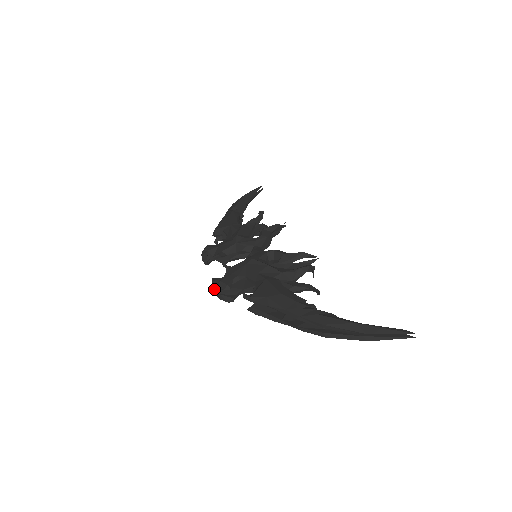
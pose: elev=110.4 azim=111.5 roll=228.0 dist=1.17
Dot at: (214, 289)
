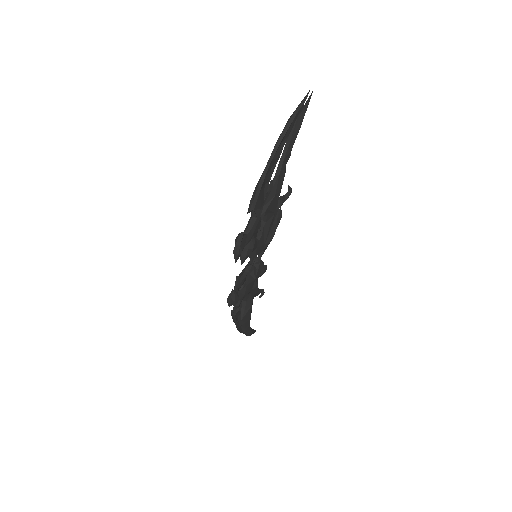
Dot at: (240, 256)
